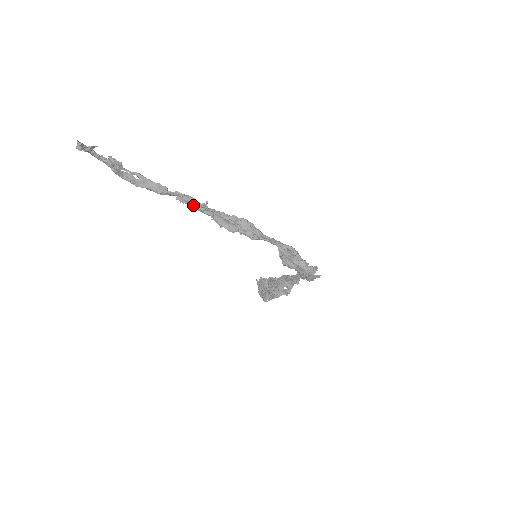
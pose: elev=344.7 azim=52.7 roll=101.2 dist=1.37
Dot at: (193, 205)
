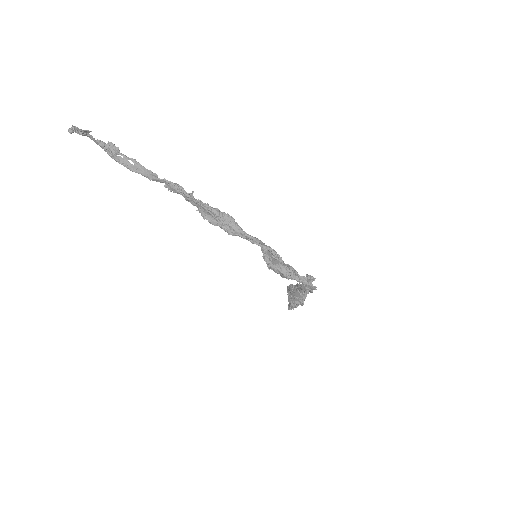
Dot at: occluded
